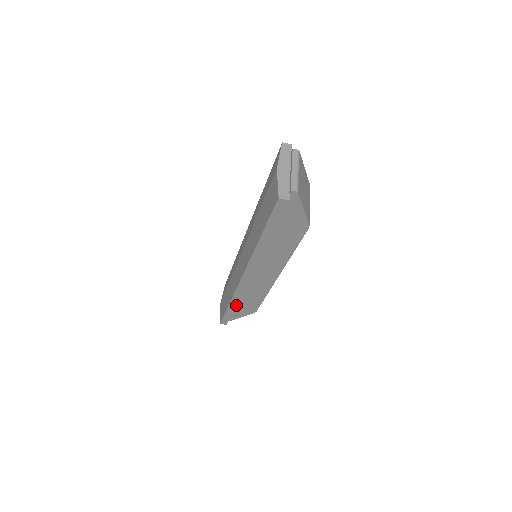
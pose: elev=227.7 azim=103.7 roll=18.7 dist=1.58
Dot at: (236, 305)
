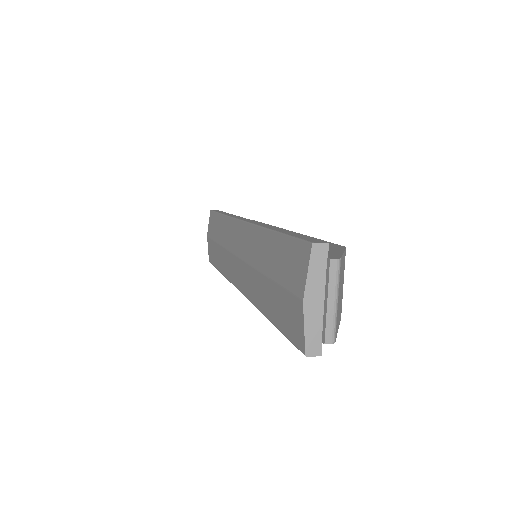
Dot at: occluded
